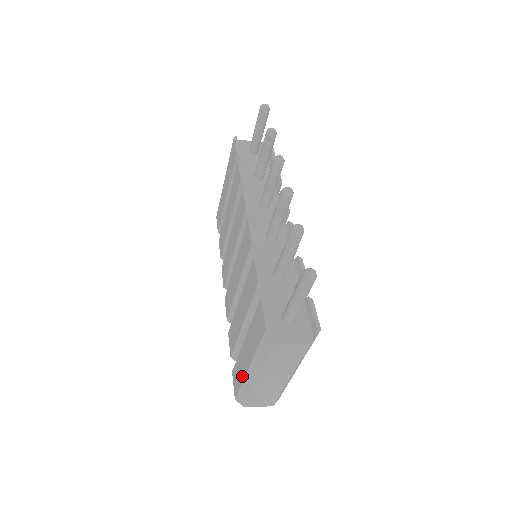
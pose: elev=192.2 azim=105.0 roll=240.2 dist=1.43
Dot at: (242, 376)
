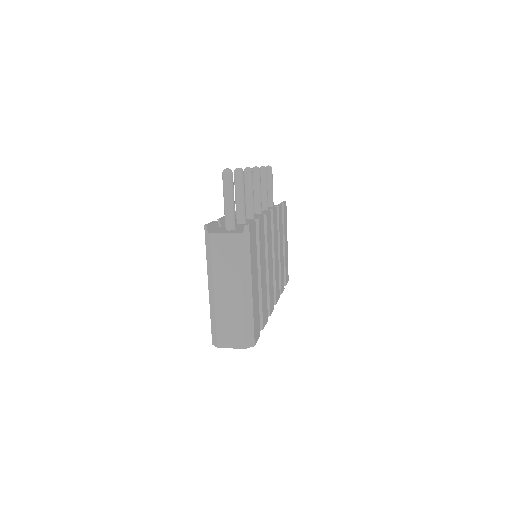
Dot at: occluded
